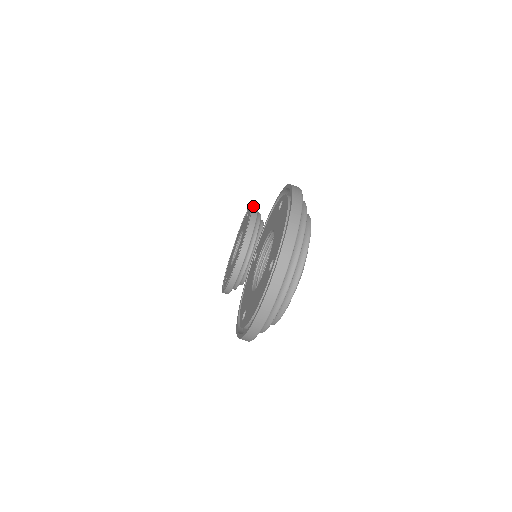
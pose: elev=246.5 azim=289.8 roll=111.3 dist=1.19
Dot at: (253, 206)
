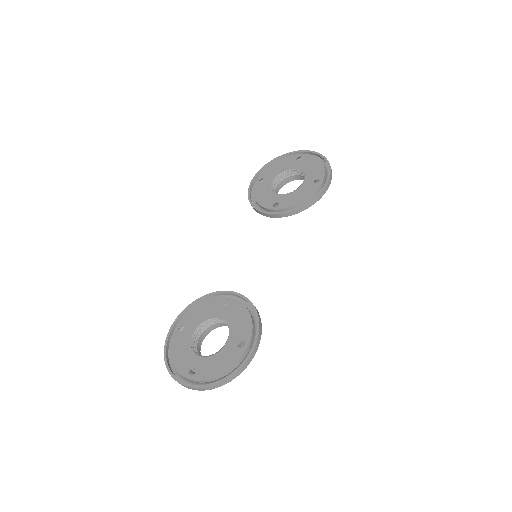
Dot at: (319, 195)
